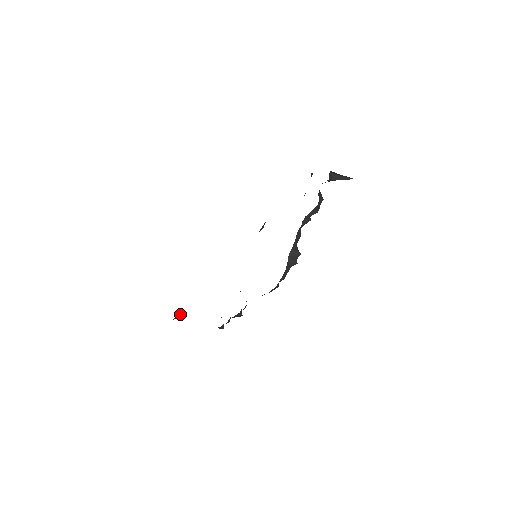
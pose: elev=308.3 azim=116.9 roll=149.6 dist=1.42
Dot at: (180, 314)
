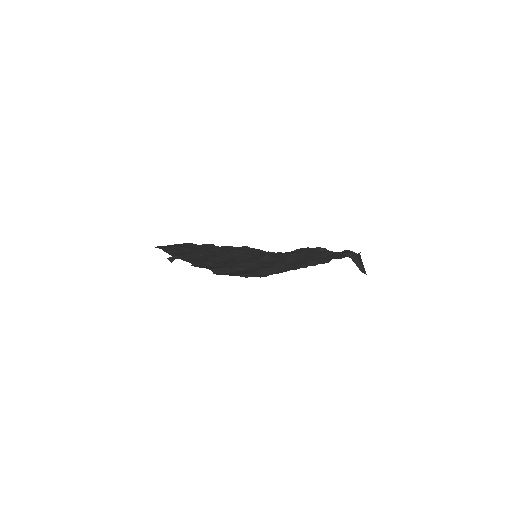
Dot at: (173, 259)
